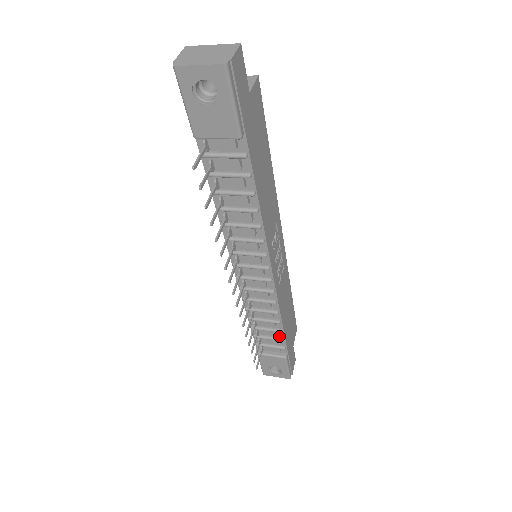
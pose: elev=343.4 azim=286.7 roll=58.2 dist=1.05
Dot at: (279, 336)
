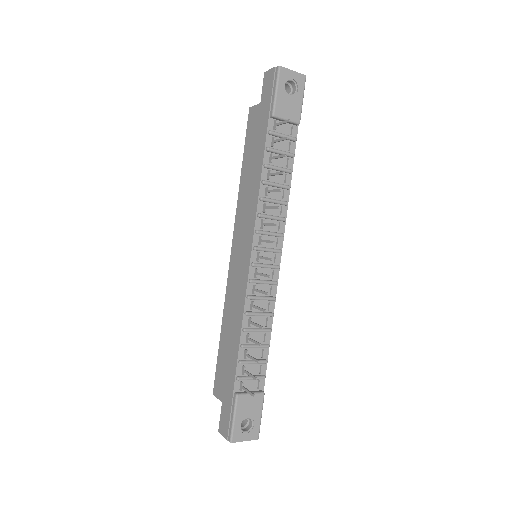
Dot at: (263, 358)
